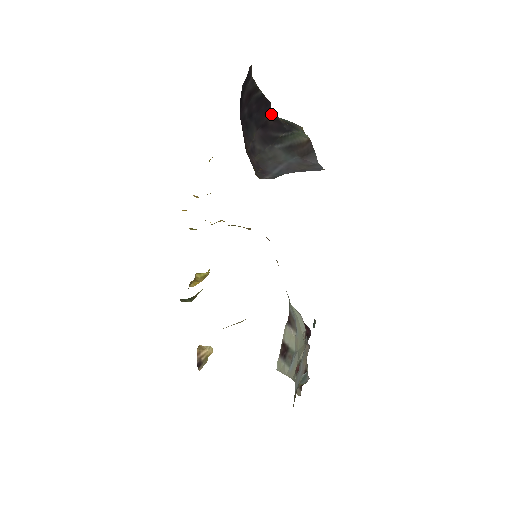
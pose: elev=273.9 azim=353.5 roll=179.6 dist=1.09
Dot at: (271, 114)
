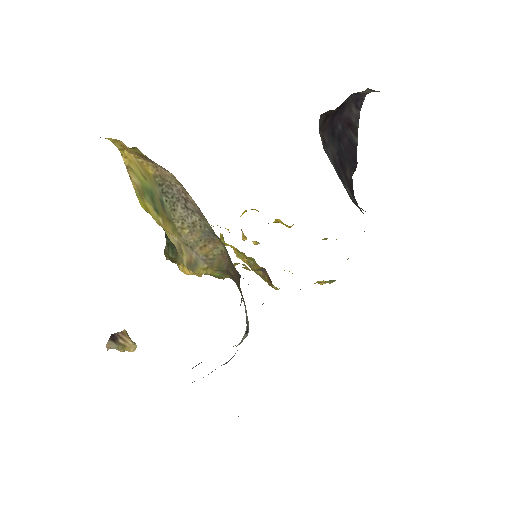
Dot at: (352, 174)
